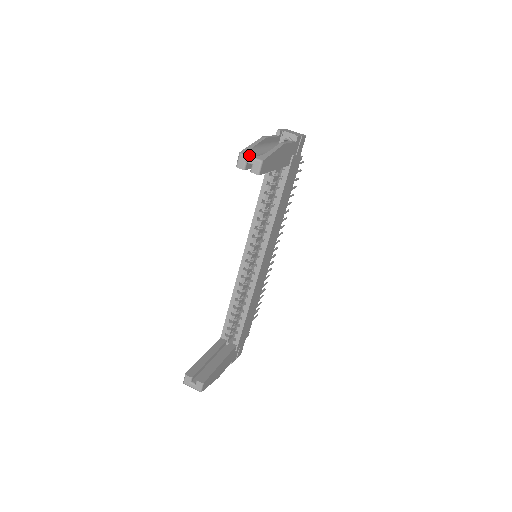
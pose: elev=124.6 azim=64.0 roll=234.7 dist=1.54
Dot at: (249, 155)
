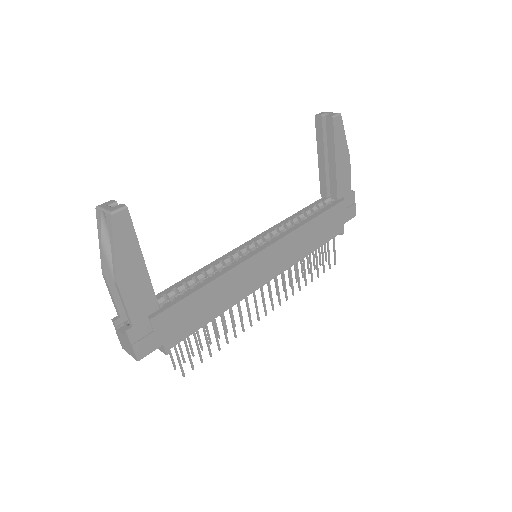
Dot at: occluded
